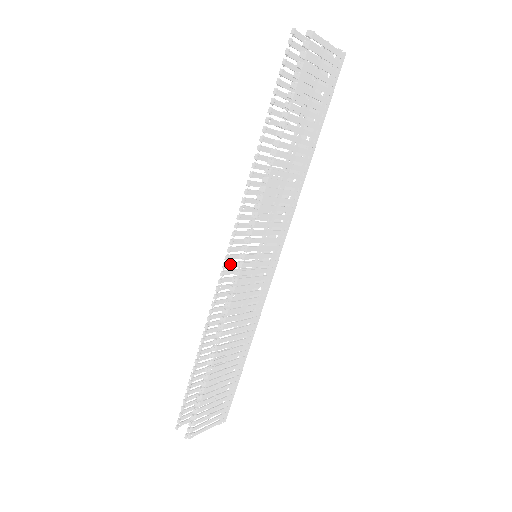
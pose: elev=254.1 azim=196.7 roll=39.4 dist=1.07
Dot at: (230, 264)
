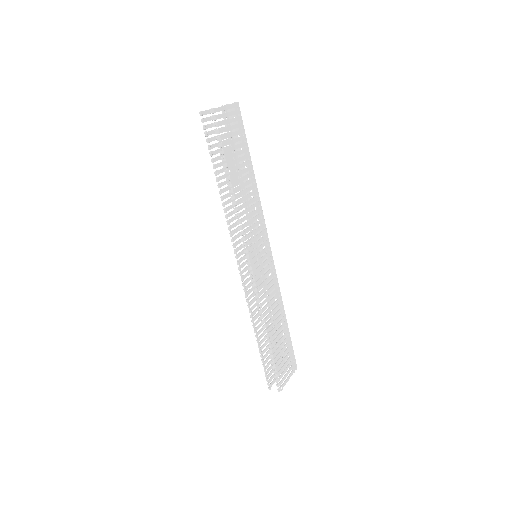
Dot at: (243, 271)
